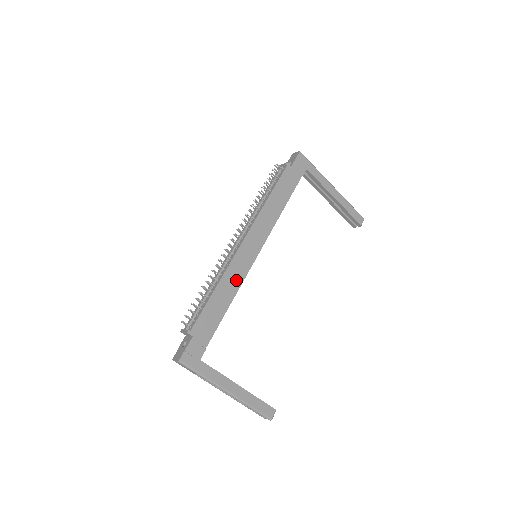
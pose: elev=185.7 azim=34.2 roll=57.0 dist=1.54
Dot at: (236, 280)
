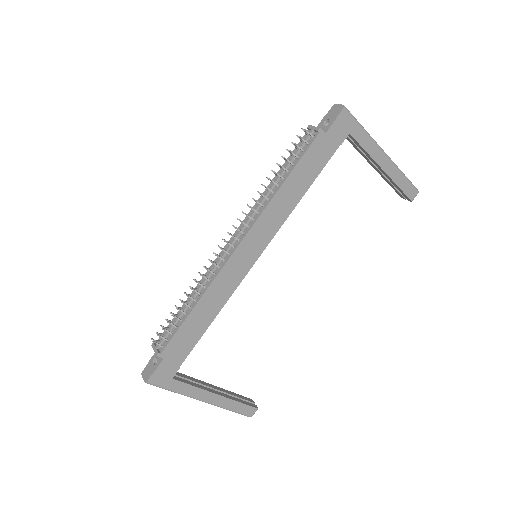
Dot at: (224, 292)
